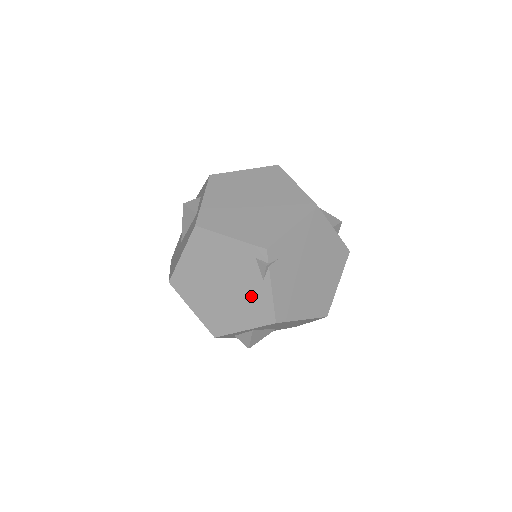
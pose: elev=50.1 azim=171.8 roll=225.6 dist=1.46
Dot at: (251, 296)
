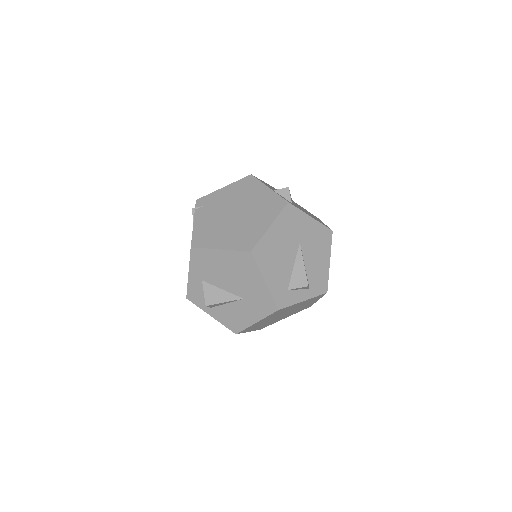
Dot at: occluded
